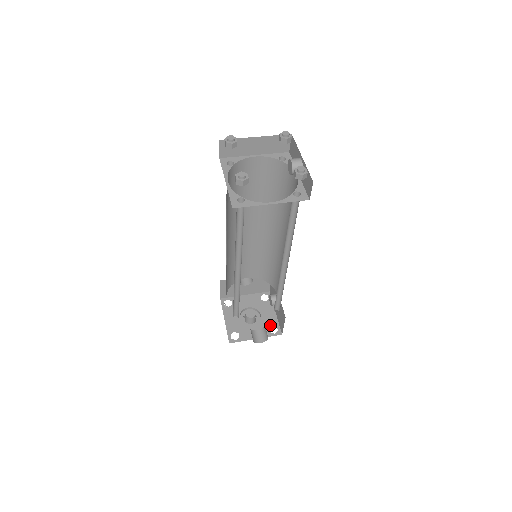
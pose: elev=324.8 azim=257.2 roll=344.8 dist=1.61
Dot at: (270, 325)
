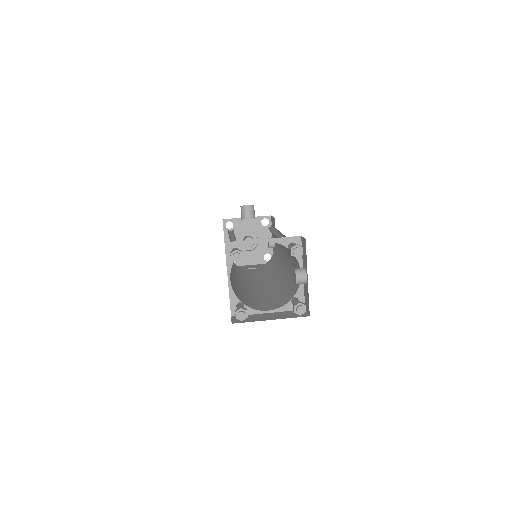
Dot at: (265, 253)
